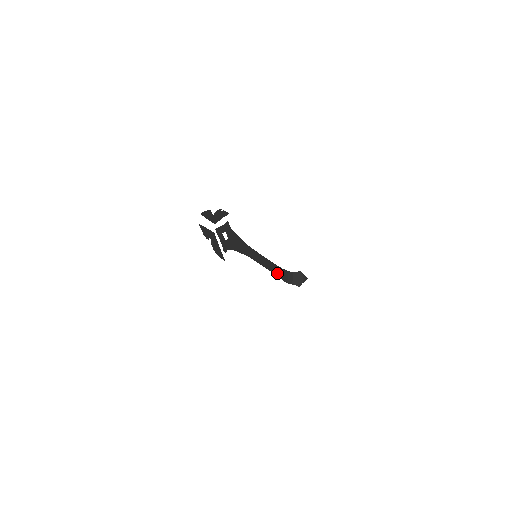
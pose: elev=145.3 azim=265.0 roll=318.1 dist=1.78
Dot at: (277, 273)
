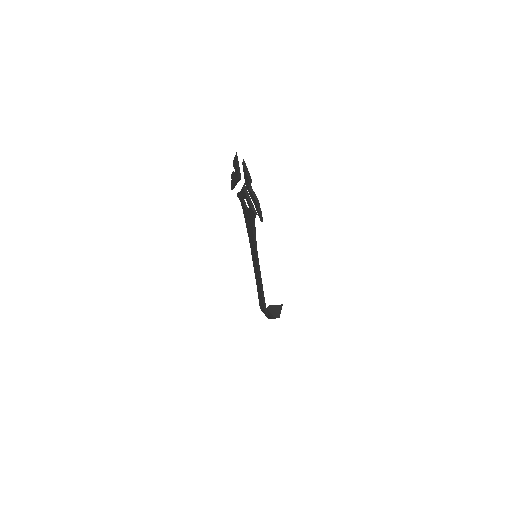
Dot at: (263, 298)
